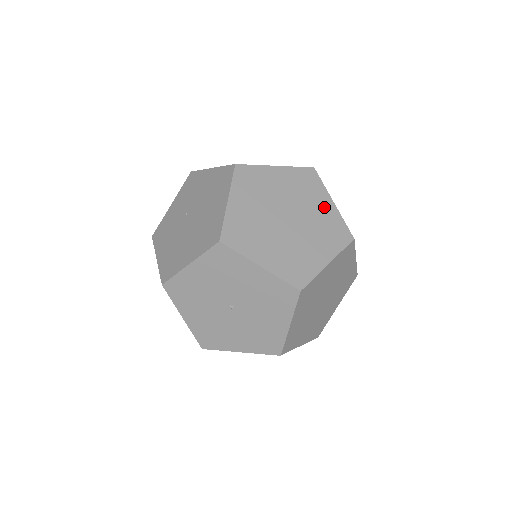
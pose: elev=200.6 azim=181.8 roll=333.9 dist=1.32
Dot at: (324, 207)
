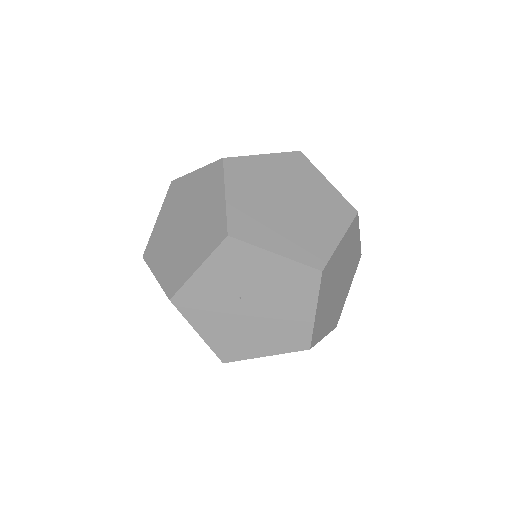
Dot at: (355, 247)
